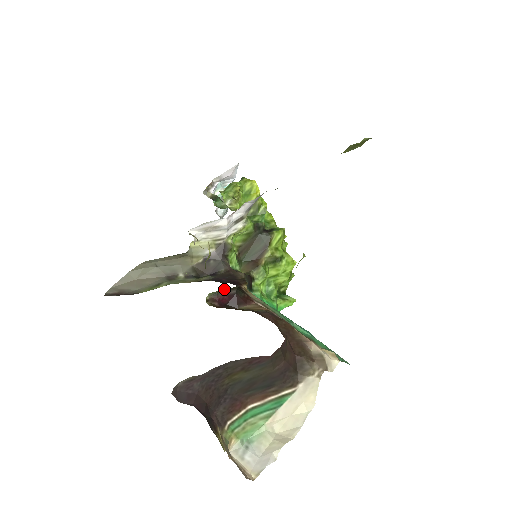
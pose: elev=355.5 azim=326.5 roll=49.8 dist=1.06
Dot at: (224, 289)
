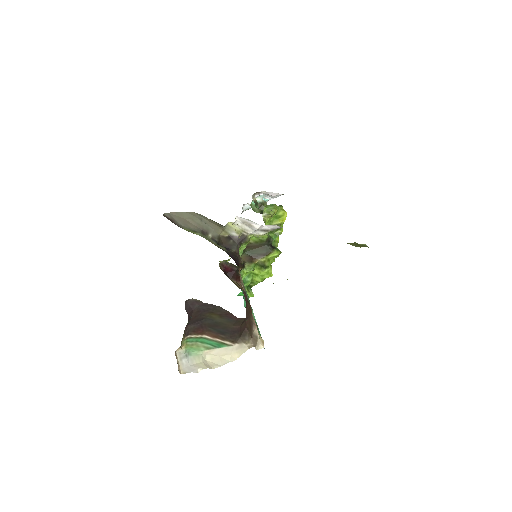
Dot at: (233, 264)
